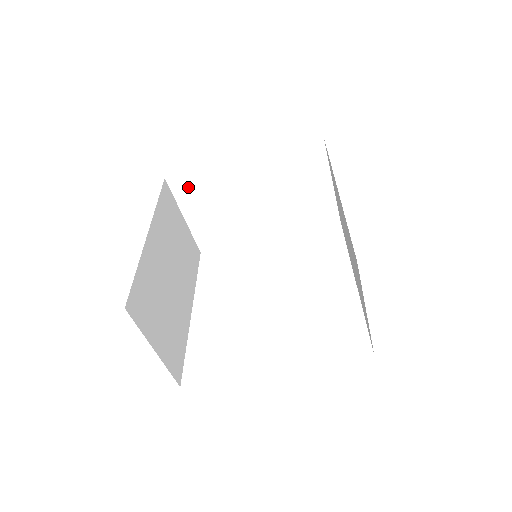
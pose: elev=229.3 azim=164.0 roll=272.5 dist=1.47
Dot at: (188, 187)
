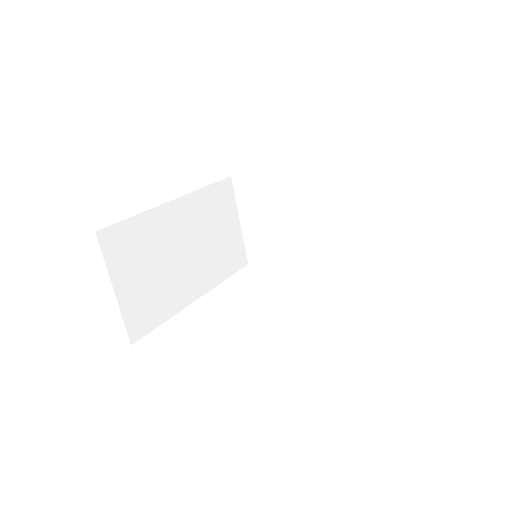
Dot at: (248, 190)
